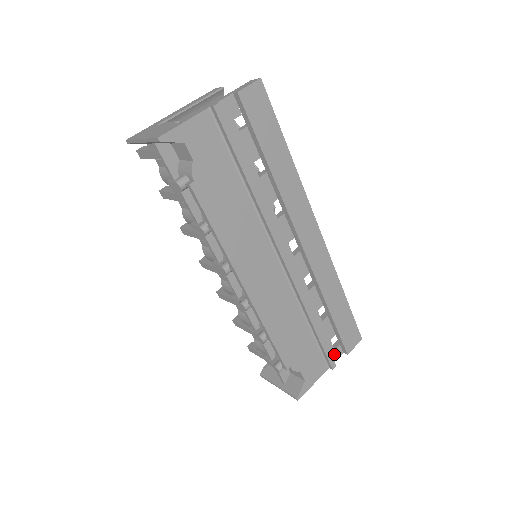
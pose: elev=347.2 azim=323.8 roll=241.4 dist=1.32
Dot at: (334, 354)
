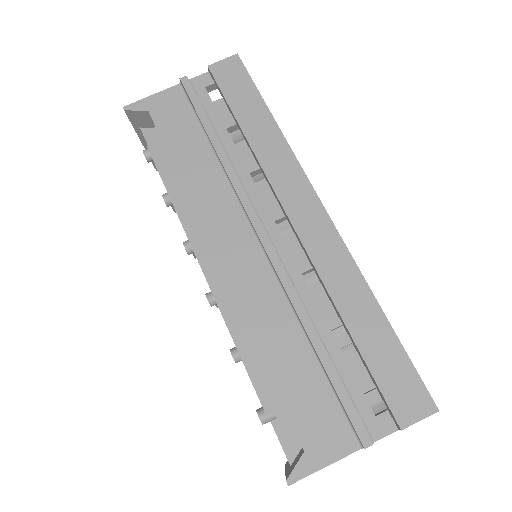
Dot at: (374, 424)
